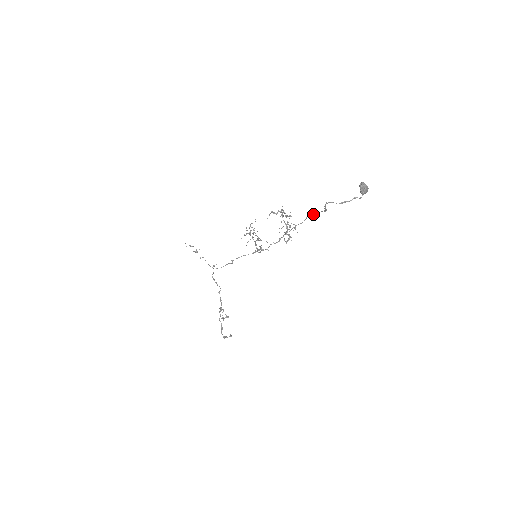
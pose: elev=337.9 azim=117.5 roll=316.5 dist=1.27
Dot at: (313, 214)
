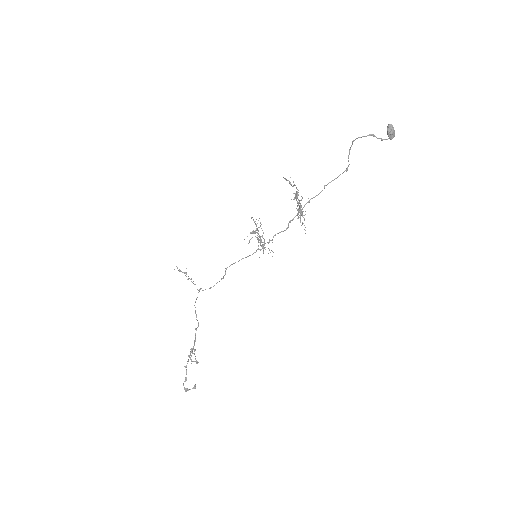
Dot at: (332, 180)
